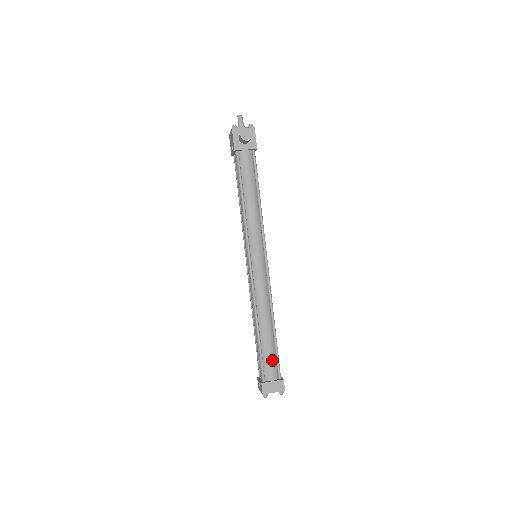
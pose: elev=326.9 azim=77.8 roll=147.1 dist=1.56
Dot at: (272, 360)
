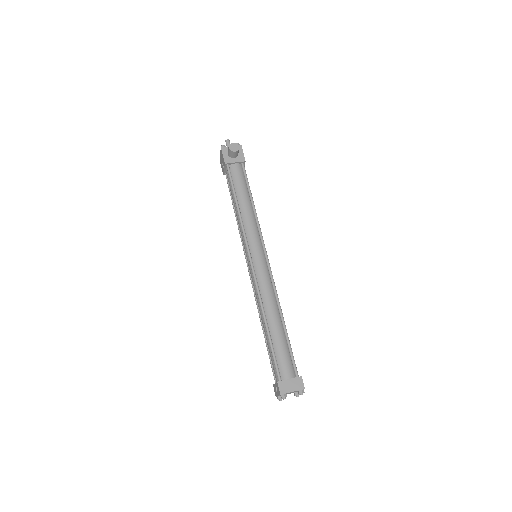
Dot at: (286, 356)
